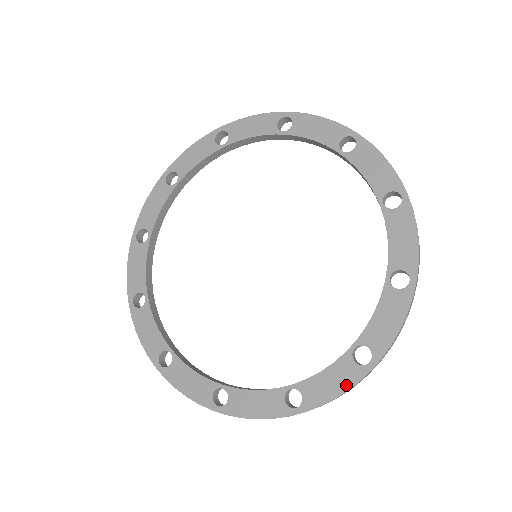
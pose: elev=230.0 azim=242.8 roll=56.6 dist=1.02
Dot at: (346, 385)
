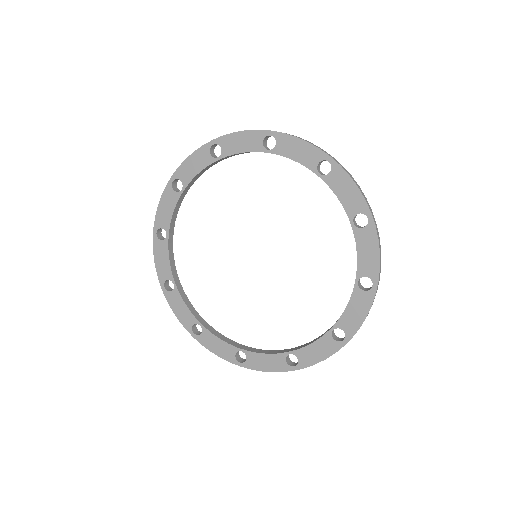
Dot at: (375, 243)
